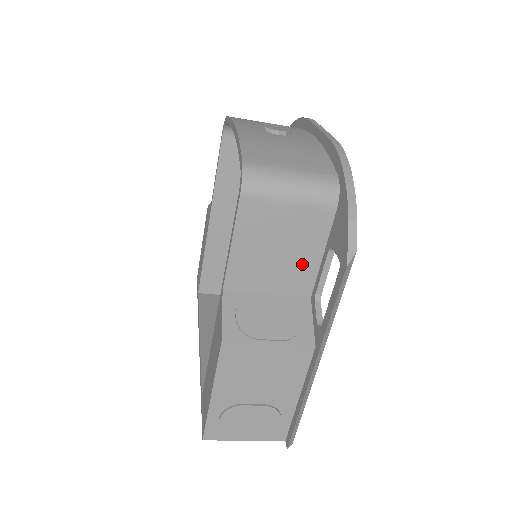
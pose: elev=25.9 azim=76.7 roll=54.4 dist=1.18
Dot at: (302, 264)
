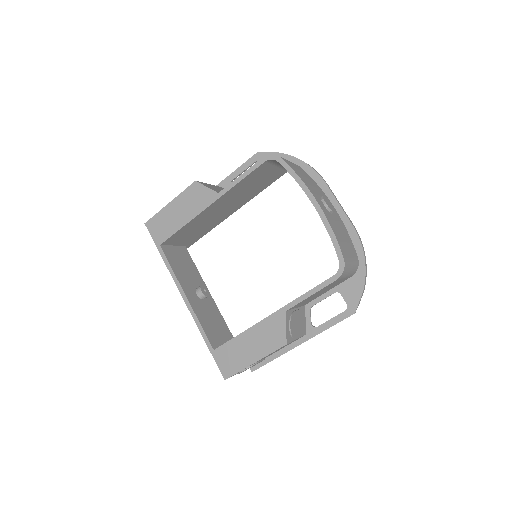
Dot at: (319, 295)
